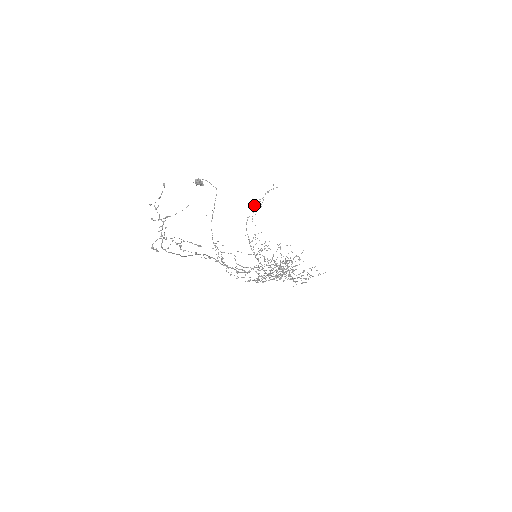
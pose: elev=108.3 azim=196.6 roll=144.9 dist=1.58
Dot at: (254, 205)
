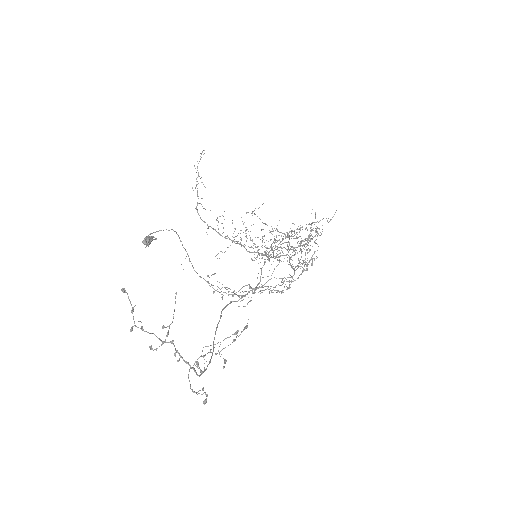
Dot at: occluded
